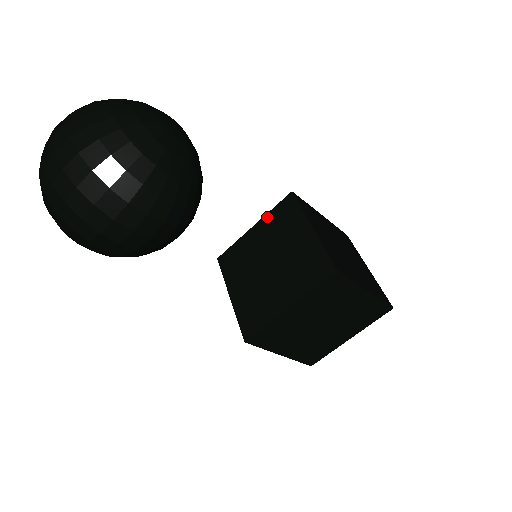
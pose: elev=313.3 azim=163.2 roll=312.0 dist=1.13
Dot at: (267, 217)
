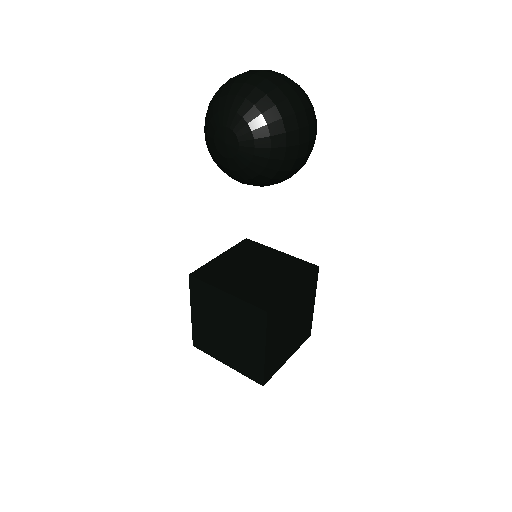
Dot at: (232, 250)
